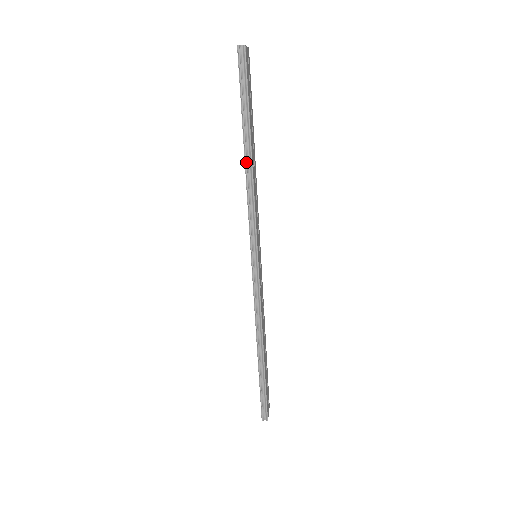
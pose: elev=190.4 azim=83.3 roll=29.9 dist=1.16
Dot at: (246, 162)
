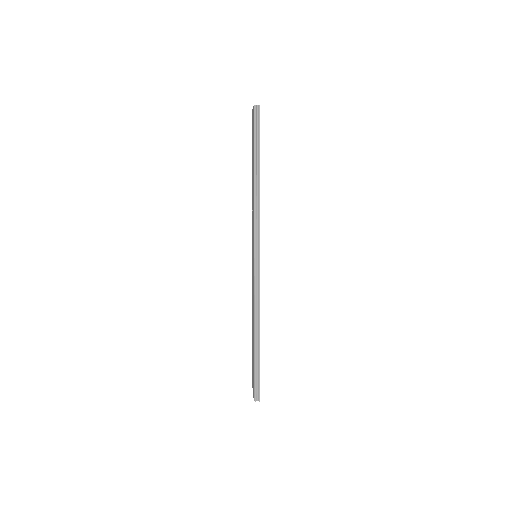
Dot at: (255, 182)
